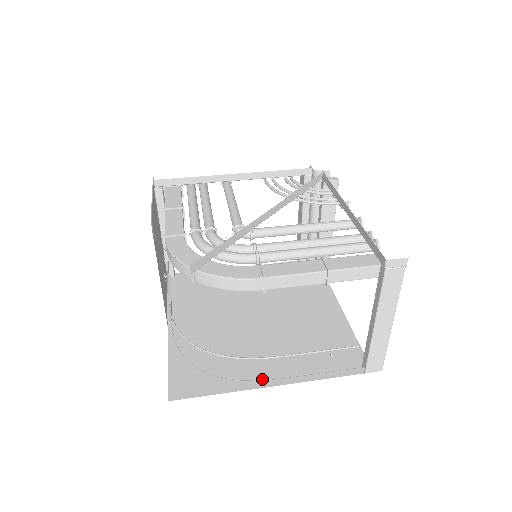
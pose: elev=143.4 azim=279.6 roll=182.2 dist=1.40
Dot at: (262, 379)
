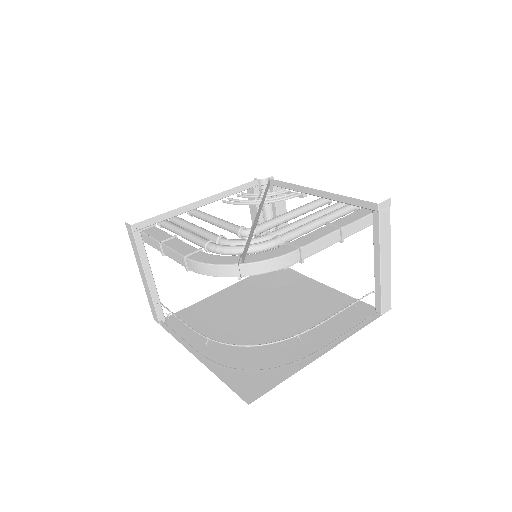
Dot at: (311, 353)
